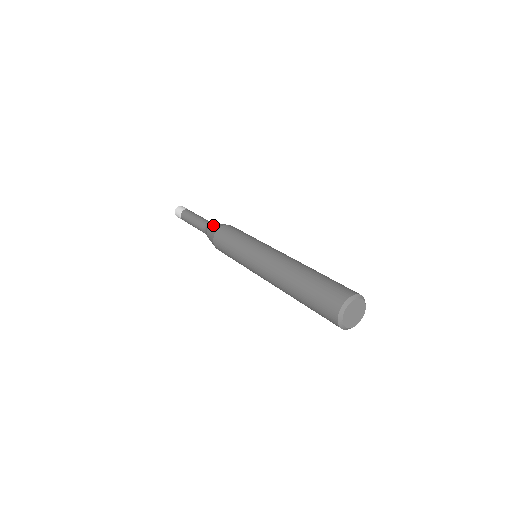
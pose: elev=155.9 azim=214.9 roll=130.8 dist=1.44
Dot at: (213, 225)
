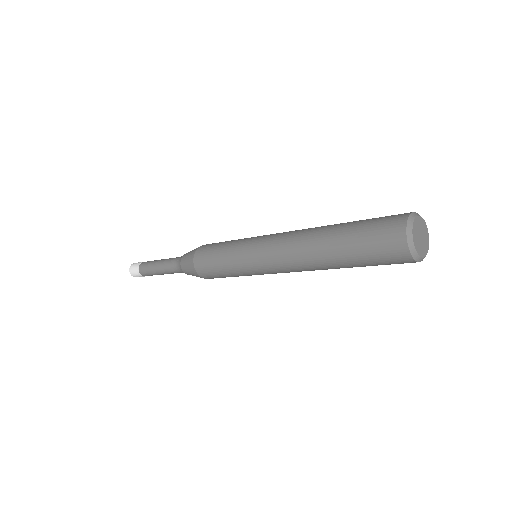
Dot at: occluded
